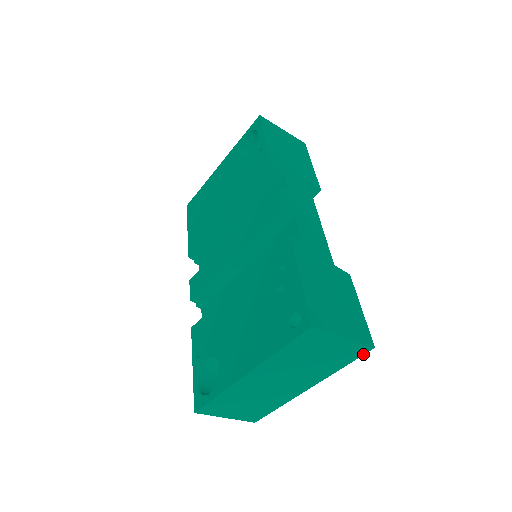
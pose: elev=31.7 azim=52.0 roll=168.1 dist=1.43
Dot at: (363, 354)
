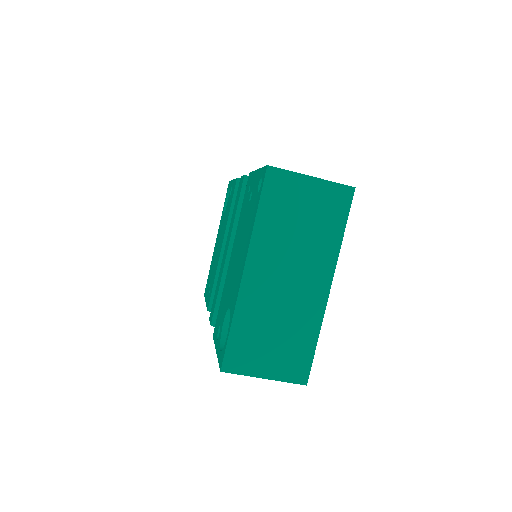
Dot at: (350, 202)
